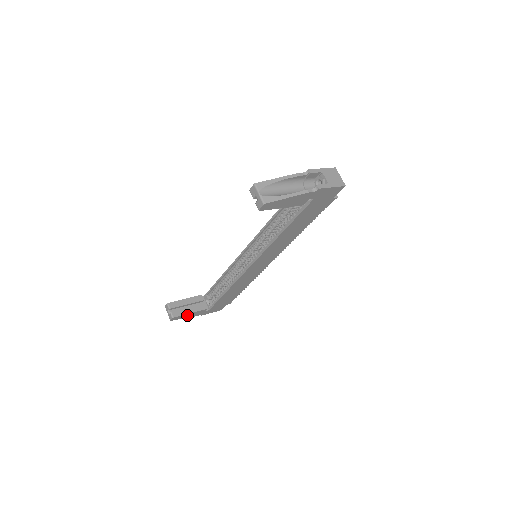
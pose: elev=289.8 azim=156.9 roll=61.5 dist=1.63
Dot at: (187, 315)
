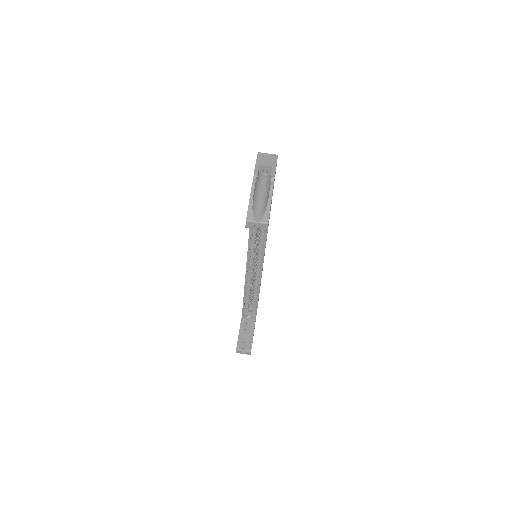
Dot at: occluded
